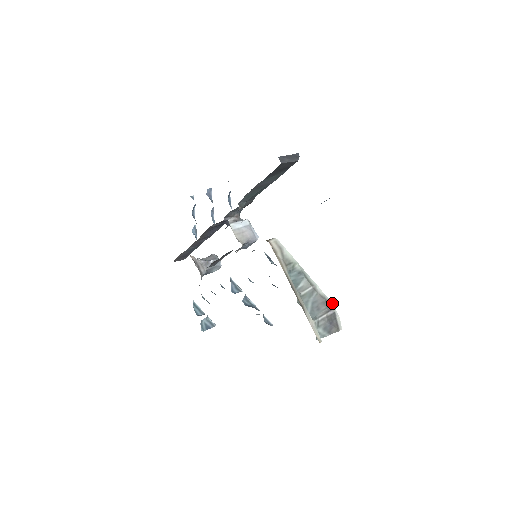
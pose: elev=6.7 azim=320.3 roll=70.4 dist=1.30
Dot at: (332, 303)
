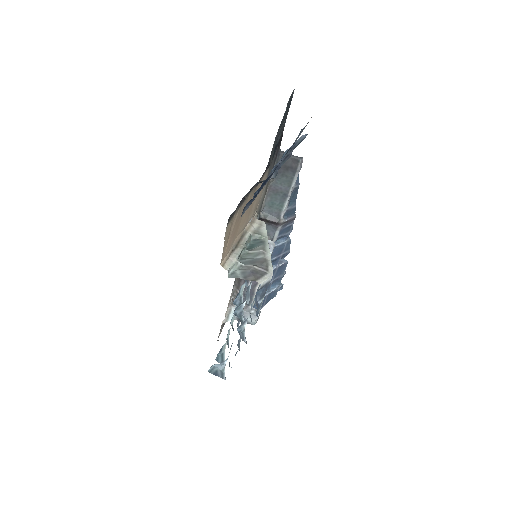
Dot at: (272, 270)
